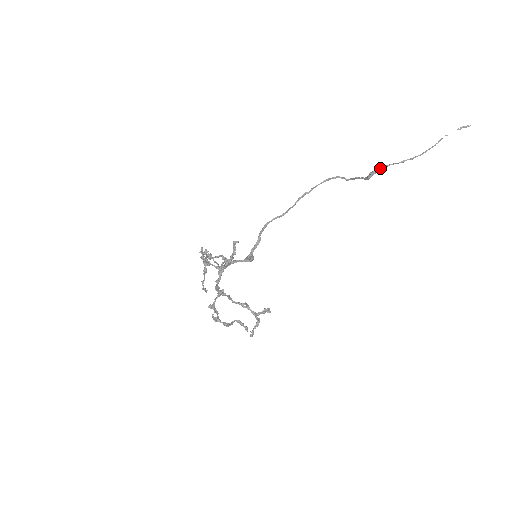
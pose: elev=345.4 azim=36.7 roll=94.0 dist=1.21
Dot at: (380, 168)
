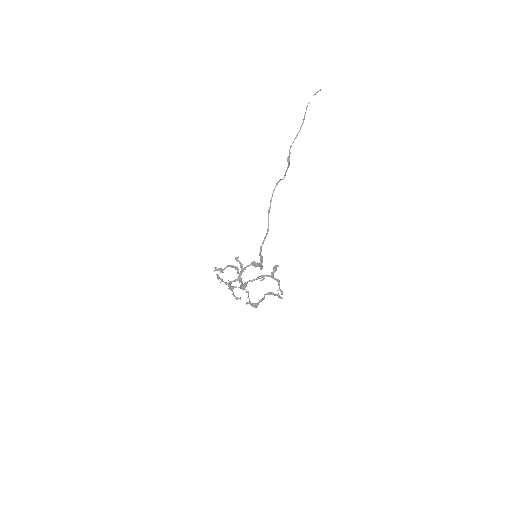
Dot at: (289, 151)
